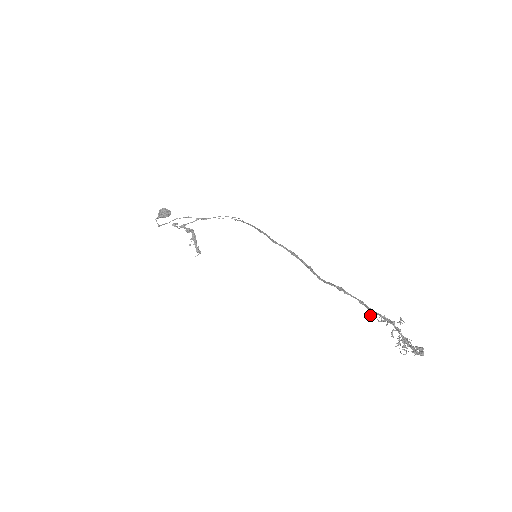
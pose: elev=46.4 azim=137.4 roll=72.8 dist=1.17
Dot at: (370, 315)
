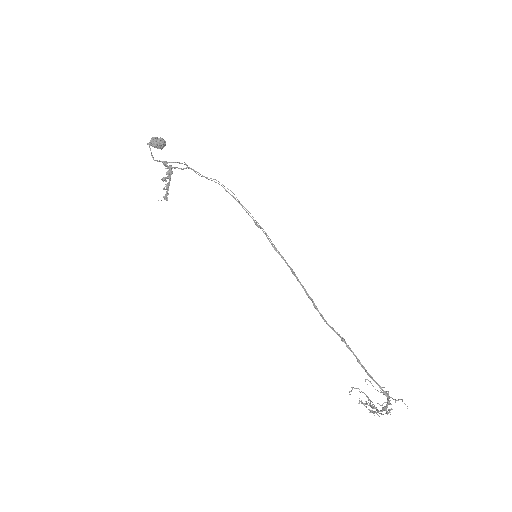
Dot at: occluded
